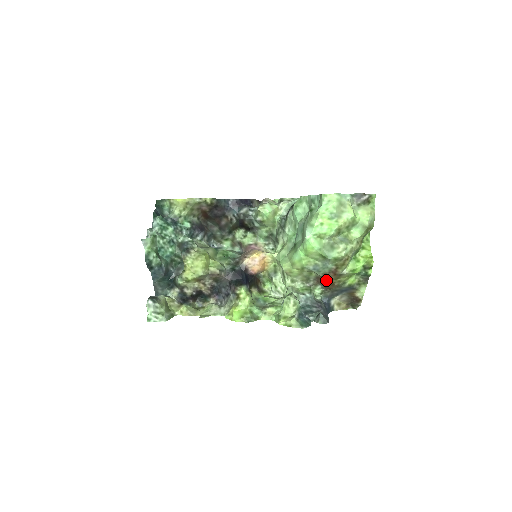
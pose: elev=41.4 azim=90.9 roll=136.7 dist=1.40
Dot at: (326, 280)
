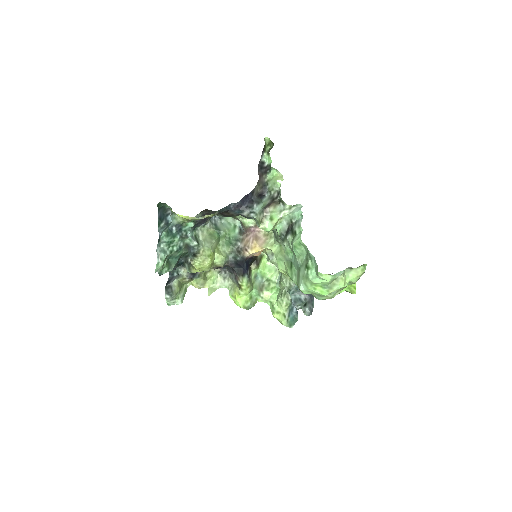
Dot at: occluded
